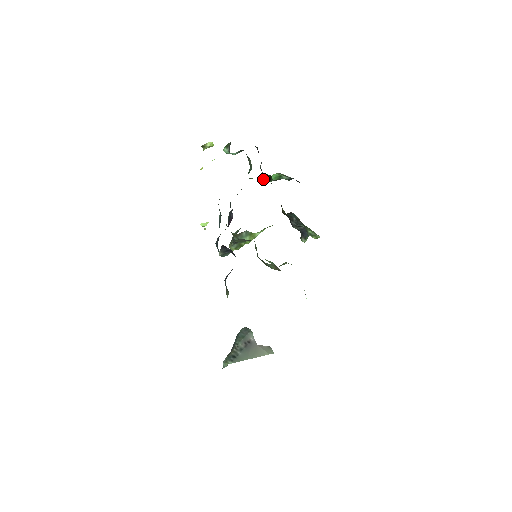
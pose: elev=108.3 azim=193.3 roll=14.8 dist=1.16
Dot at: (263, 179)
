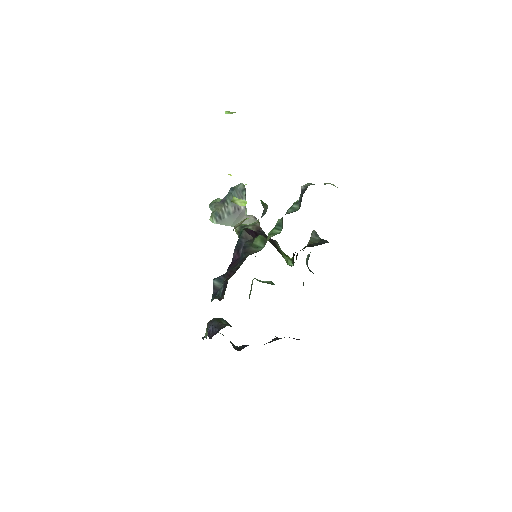
Dot at: occluded
